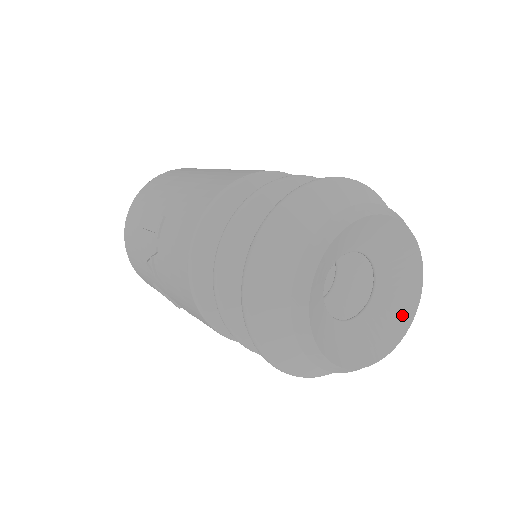
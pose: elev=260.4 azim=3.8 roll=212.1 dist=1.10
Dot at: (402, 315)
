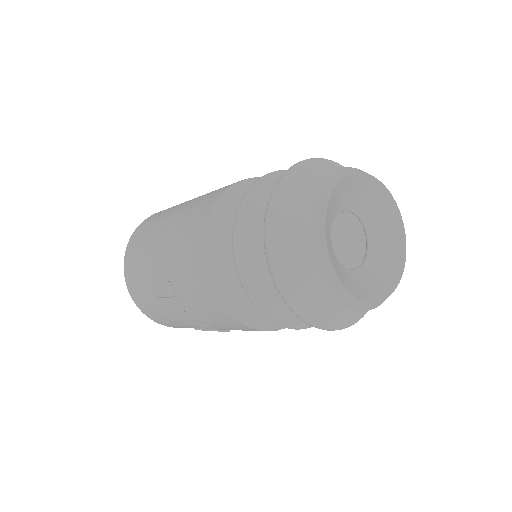
Dot at: (395, 229)
